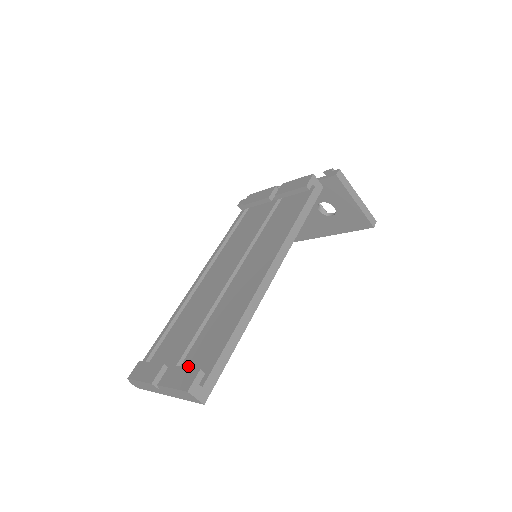
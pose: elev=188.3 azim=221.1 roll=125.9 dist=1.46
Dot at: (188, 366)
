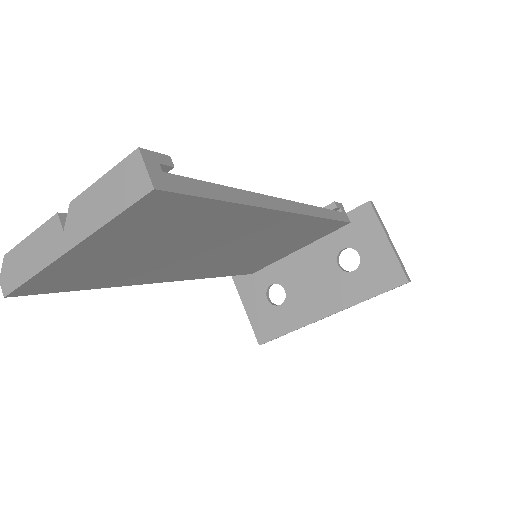
Dot at: occluded
